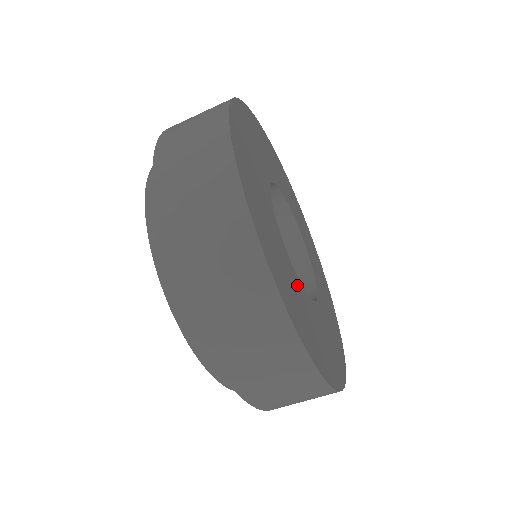
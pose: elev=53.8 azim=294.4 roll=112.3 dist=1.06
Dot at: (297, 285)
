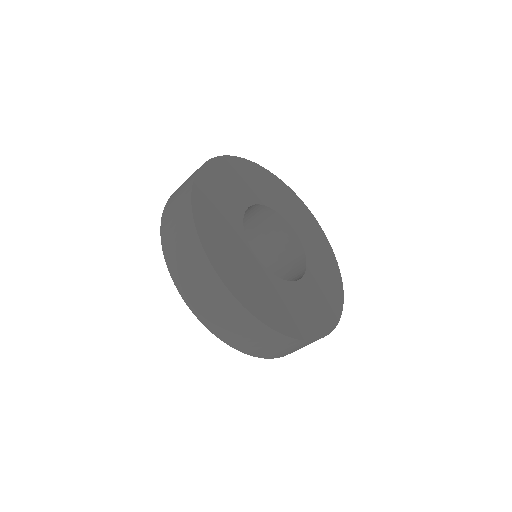
Dot at: (285, 290)
